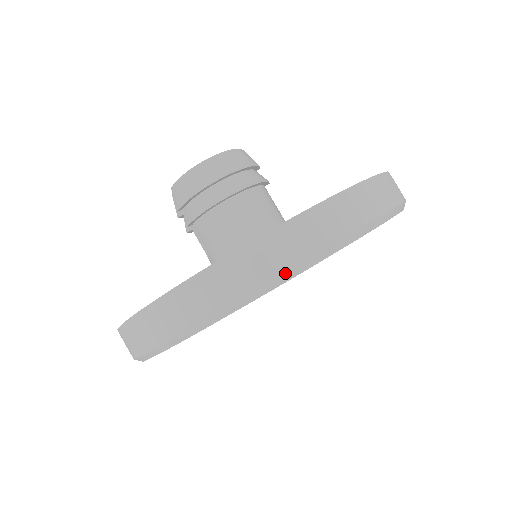
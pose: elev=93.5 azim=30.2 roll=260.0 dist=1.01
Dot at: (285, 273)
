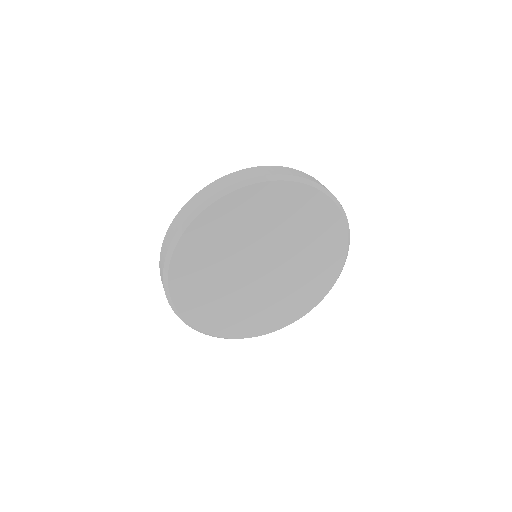
Dot at: (252, 178)
